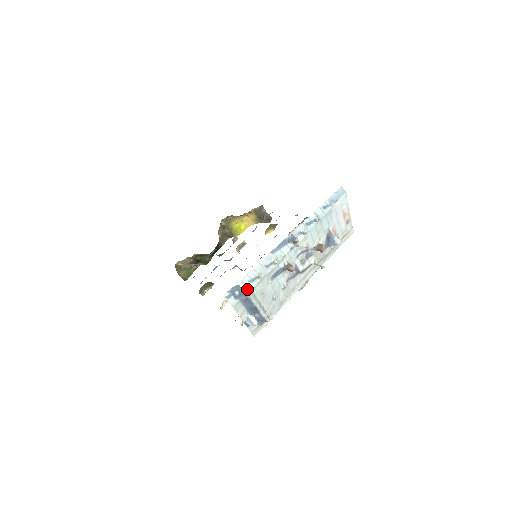
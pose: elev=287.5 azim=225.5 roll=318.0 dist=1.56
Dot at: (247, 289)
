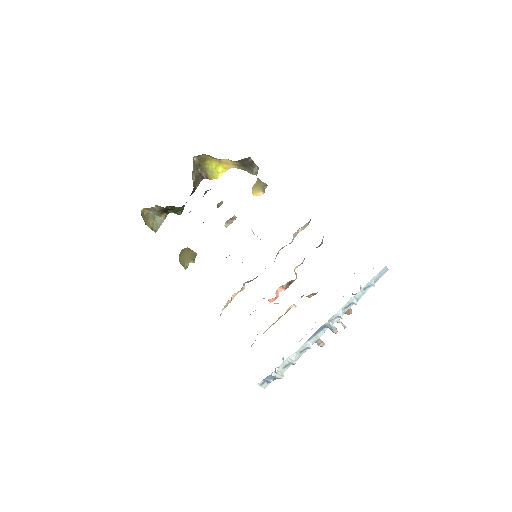
Dot at: (281, 376)
